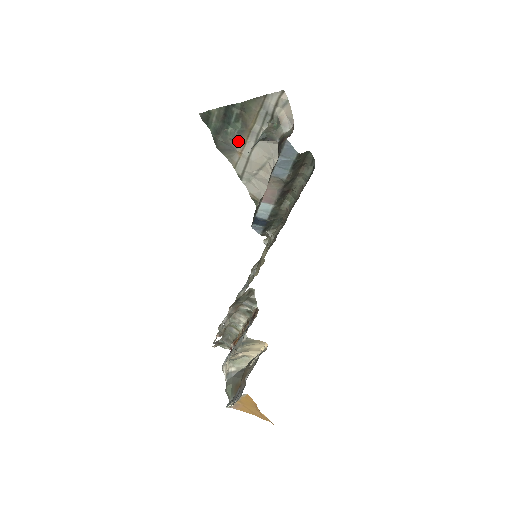
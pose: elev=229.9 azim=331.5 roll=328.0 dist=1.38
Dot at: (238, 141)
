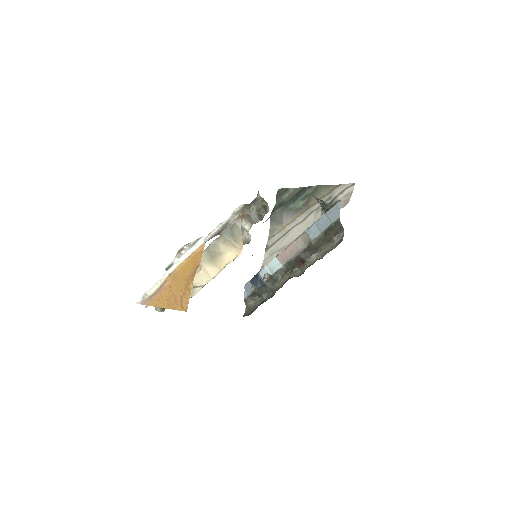
Dot at: (291, 216)
